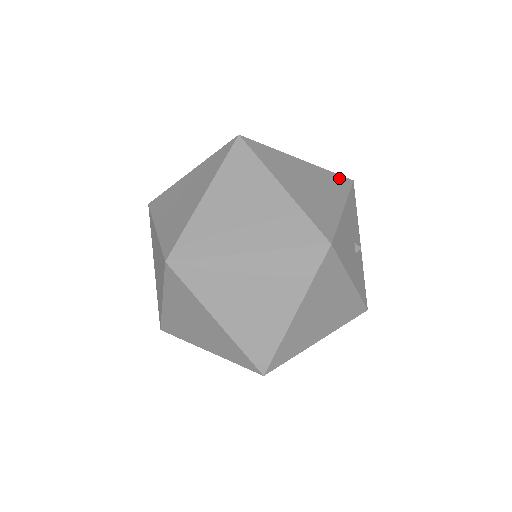
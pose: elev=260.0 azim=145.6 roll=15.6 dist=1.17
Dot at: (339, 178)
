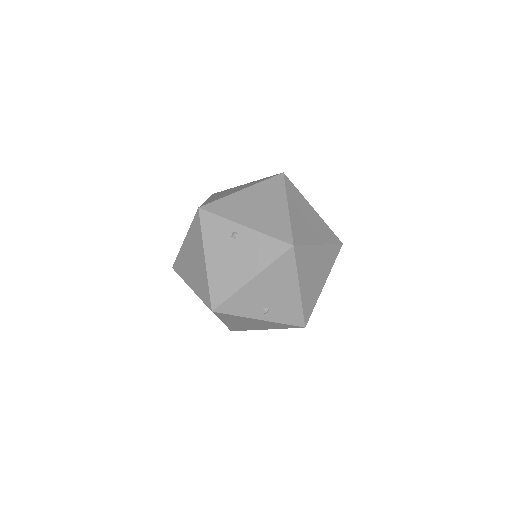
Dot at: occluded
